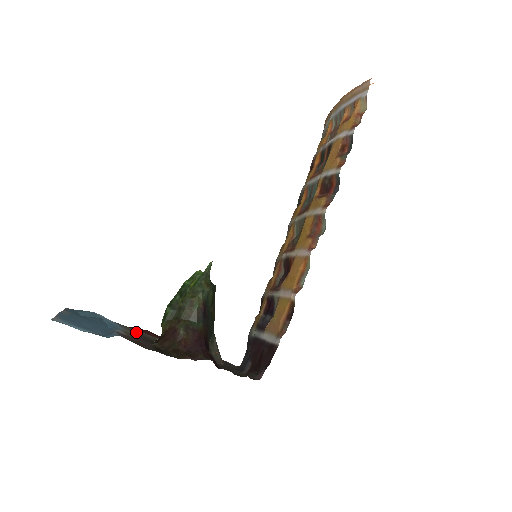
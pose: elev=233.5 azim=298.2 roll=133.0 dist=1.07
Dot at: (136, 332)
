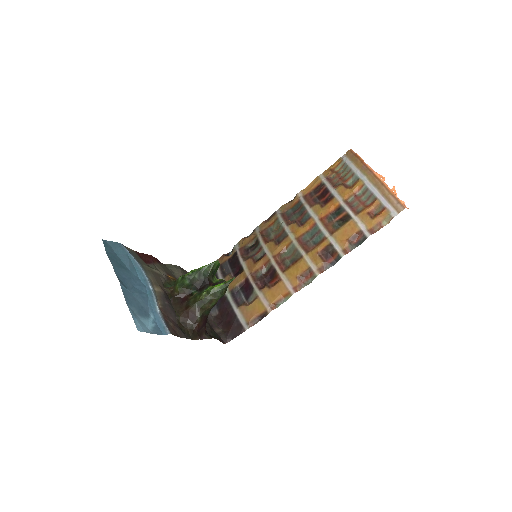
Dot at: (155, 279)
